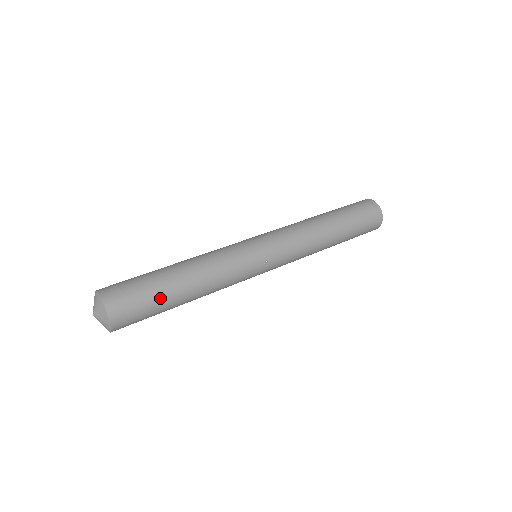
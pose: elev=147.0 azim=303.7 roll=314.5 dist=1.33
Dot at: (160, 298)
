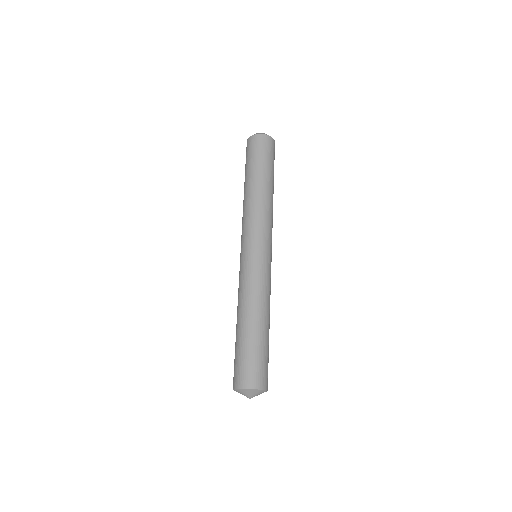
Dot at: occluded
